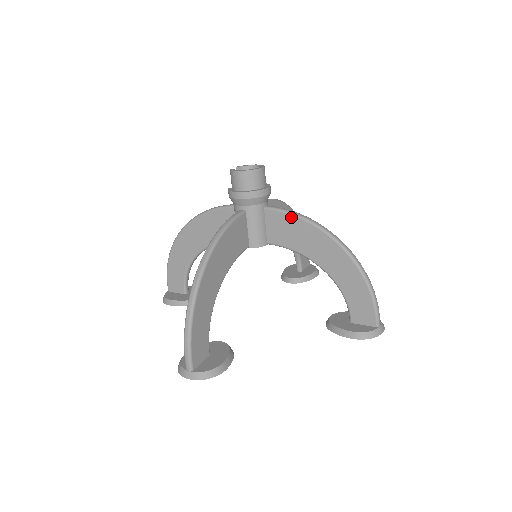
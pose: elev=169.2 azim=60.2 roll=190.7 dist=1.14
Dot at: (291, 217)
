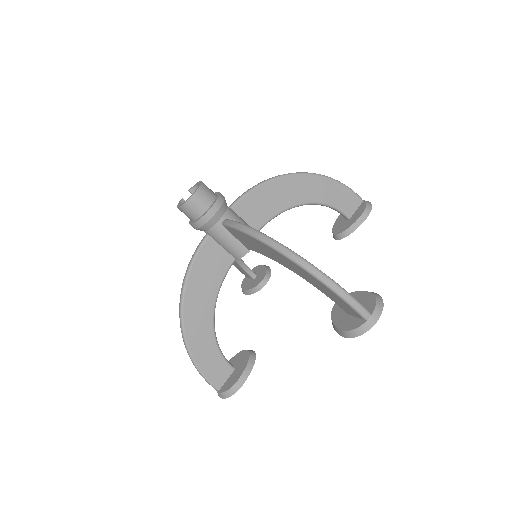
Dot at: (238, 232)
